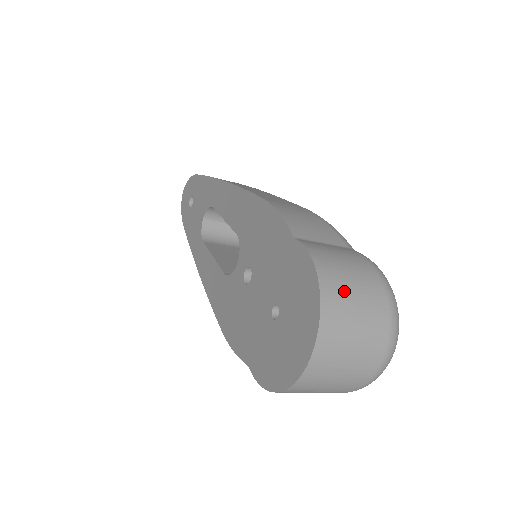
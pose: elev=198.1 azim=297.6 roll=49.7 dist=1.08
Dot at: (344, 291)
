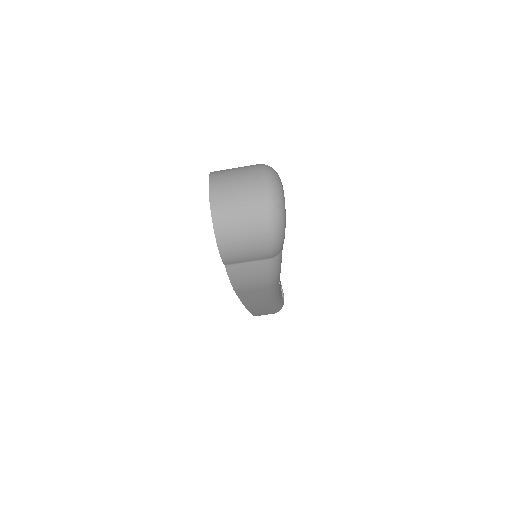
Dot at: (227, 170)
